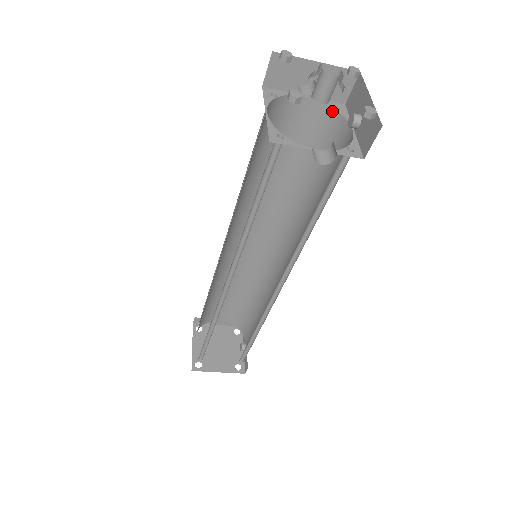
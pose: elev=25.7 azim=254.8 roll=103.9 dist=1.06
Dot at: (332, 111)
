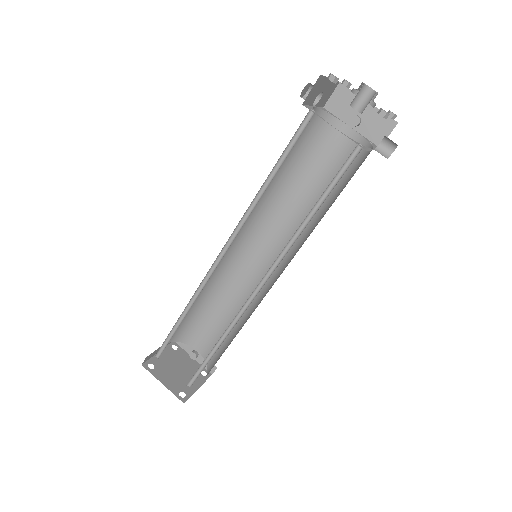
Dot at: (327, 115)
